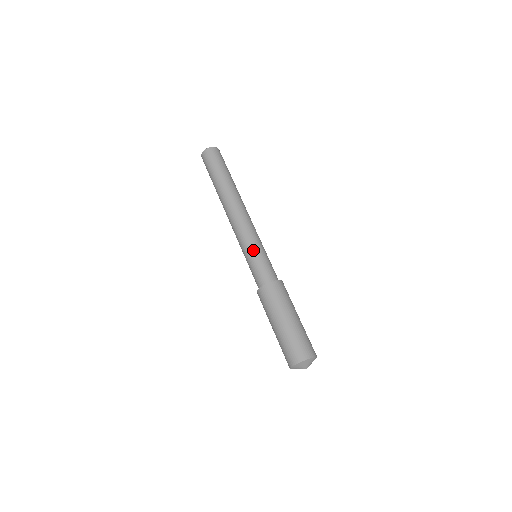
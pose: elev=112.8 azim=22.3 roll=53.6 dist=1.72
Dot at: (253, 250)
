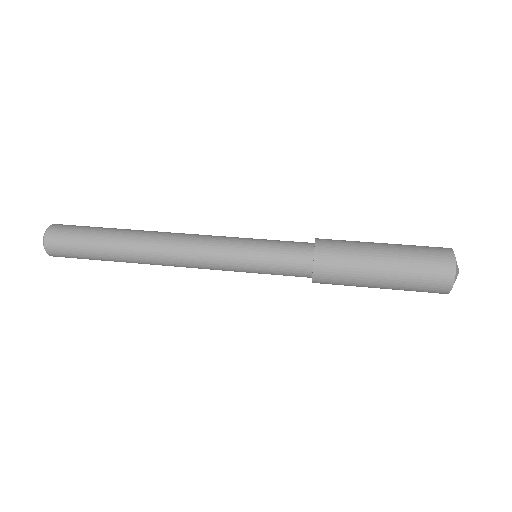
Dot at: occluded
